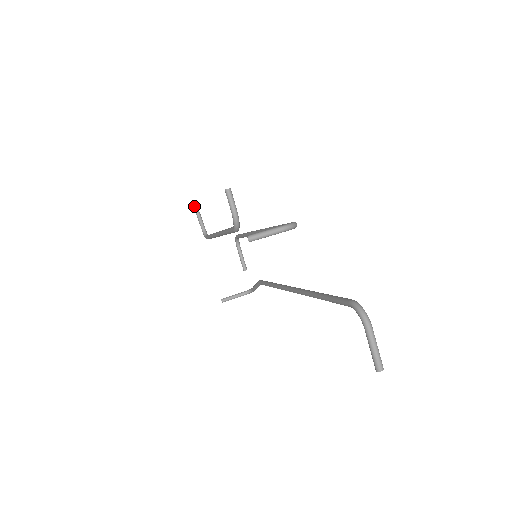
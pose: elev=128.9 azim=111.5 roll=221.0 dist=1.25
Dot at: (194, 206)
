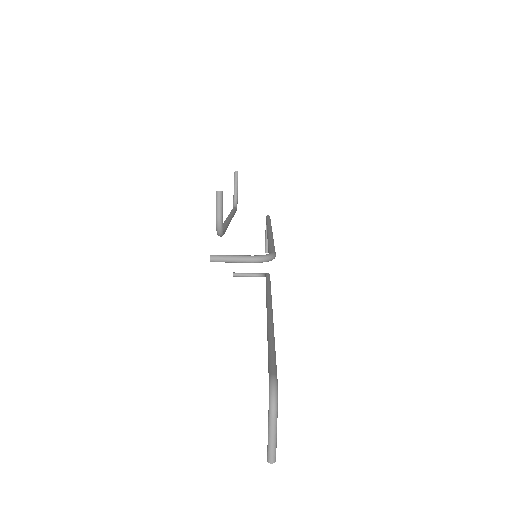
Dot at: (235, 171)
